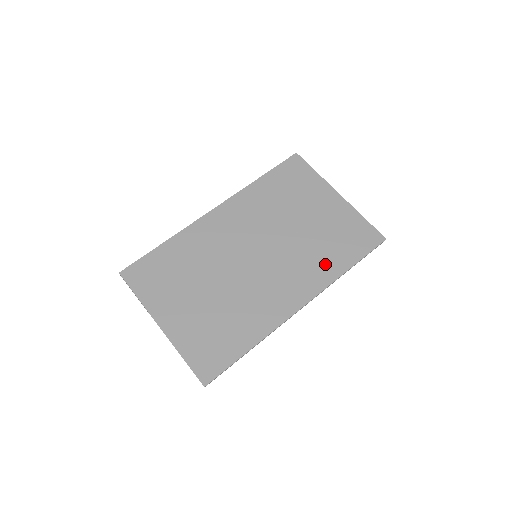
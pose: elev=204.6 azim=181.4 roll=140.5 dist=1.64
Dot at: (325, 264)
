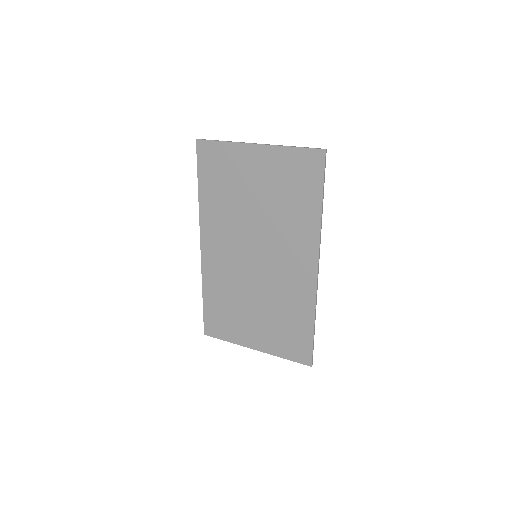
Dot at: (302, 220)
